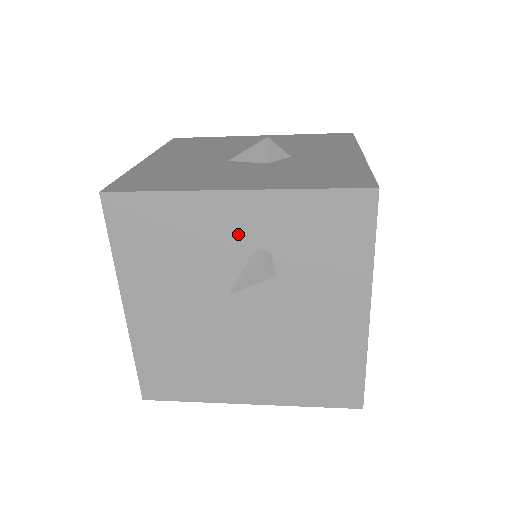
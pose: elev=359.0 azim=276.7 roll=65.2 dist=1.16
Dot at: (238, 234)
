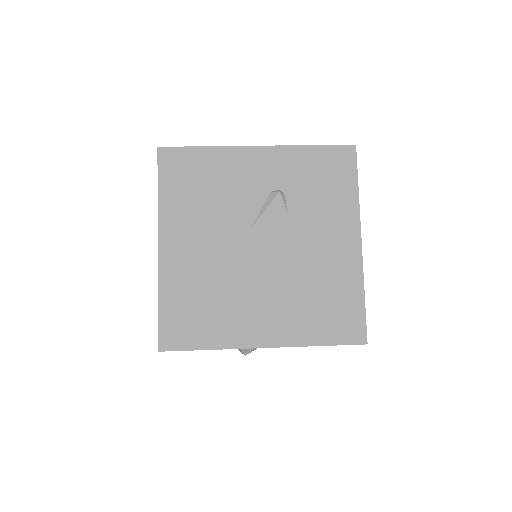
Dot at: (259, 178)
